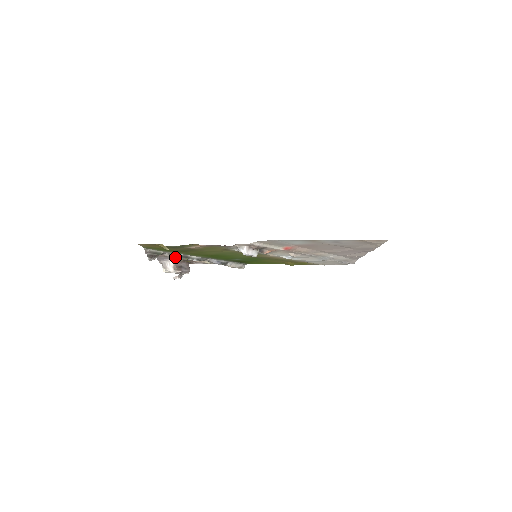
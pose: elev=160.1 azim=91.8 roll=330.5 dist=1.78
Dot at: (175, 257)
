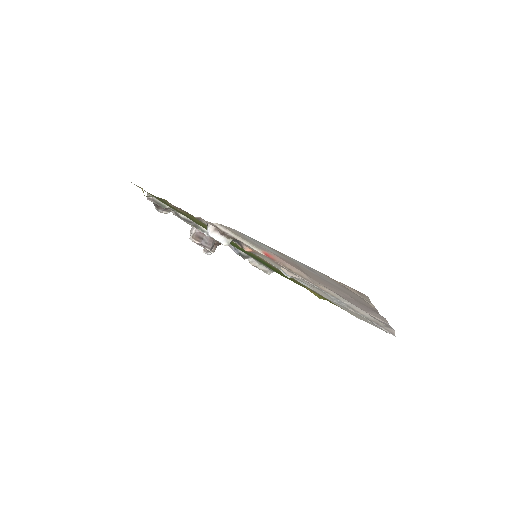
Dot at: (182, 219)
